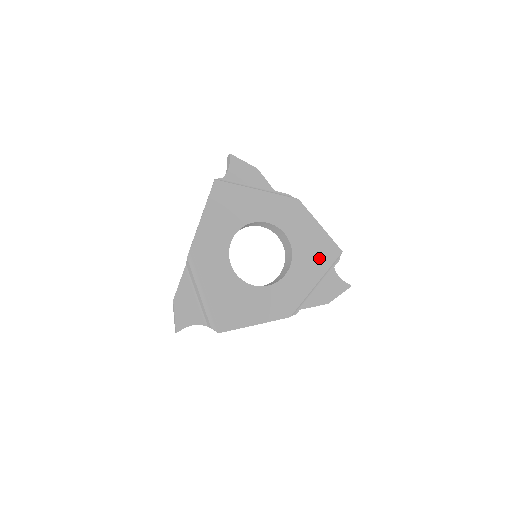
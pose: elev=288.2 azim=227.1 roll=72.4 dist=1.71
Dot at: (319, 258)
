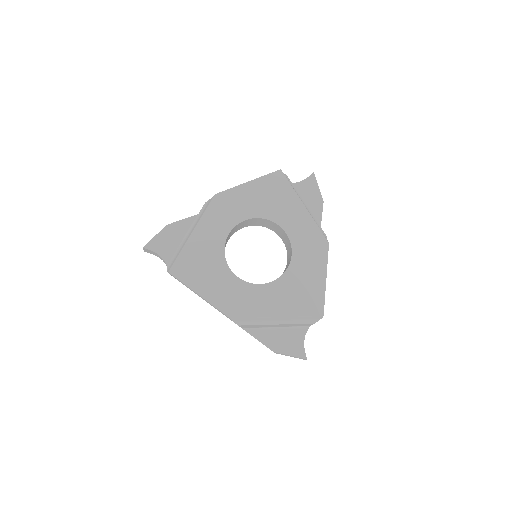
Dot at: (299, 300)
